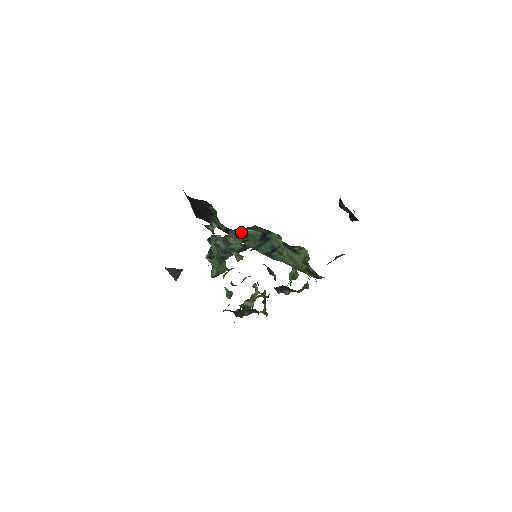
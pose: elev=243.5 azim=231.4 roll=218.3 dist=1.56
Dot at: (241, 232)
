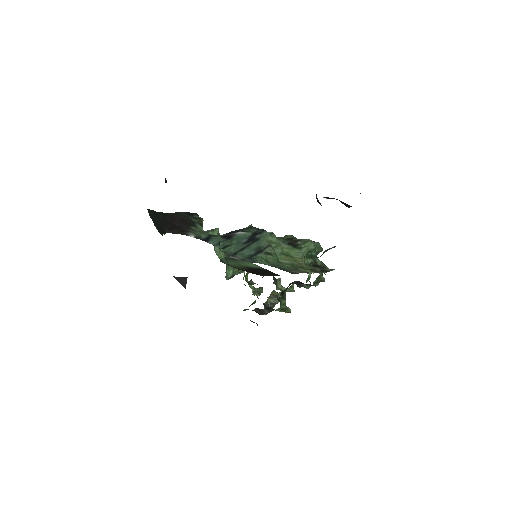
Dot at: (227, 237)
